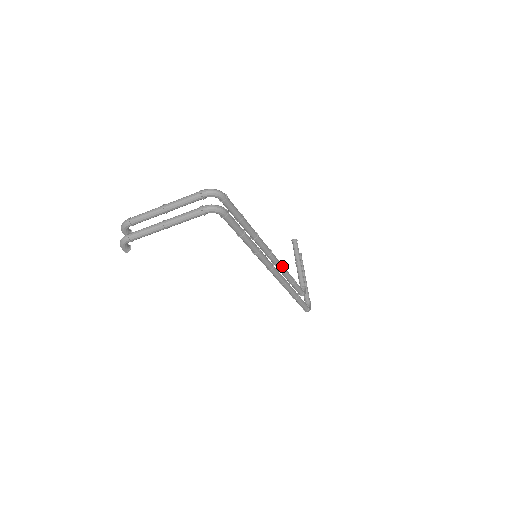
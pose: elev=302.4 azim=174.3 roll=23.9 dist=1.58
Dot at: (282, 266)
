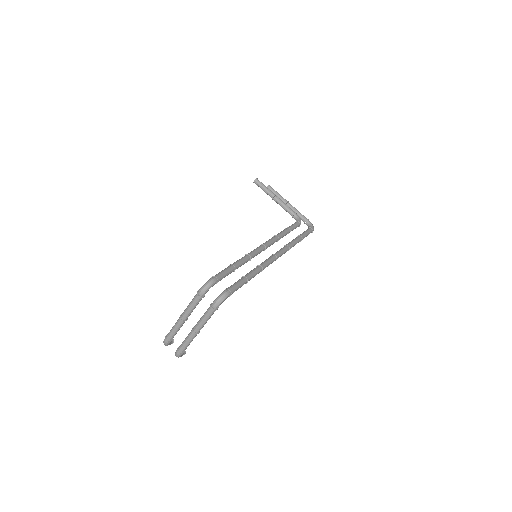
Dot at: (276, 238)
